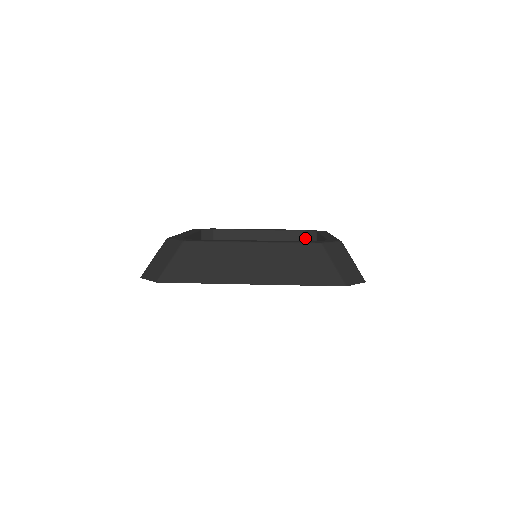
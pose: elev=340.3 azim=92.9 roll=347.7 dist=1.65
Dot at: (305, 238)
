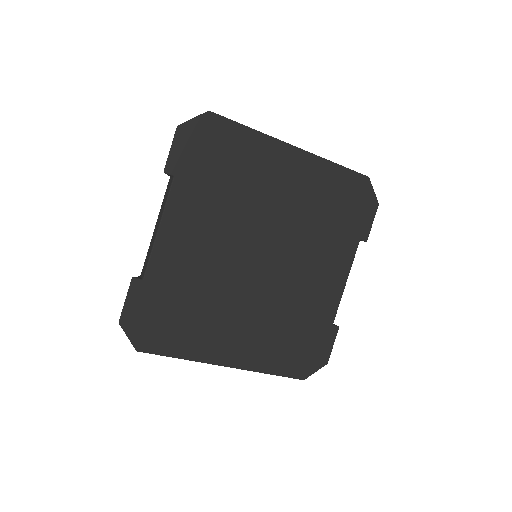
Dot at: occluded
